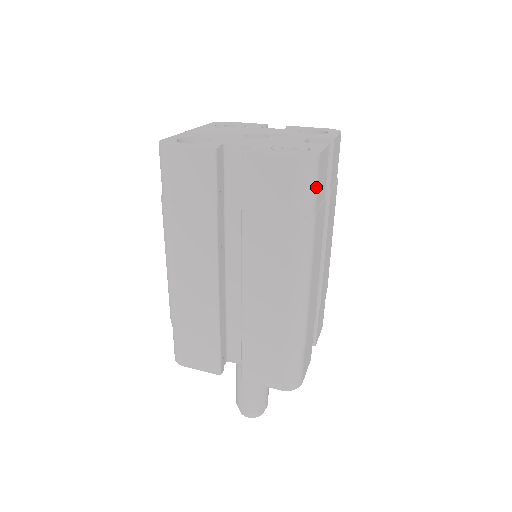
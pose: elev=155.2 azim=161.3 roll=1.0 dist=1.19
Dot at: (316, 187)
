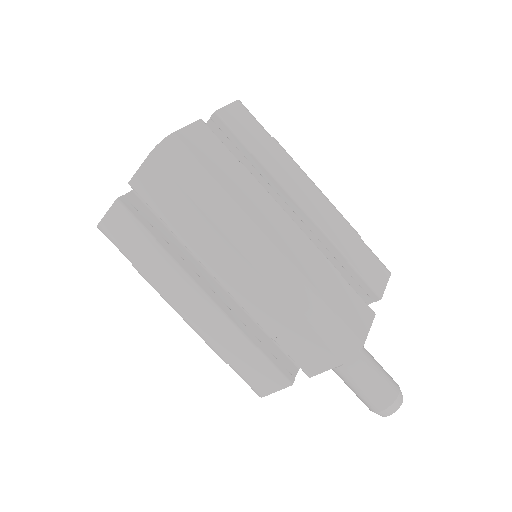
Dot at: (194, 160)
